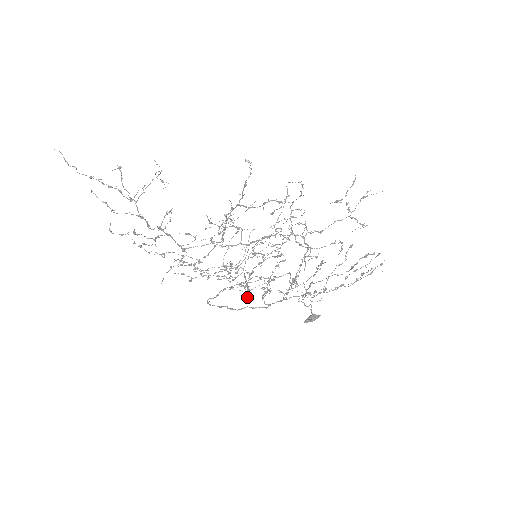
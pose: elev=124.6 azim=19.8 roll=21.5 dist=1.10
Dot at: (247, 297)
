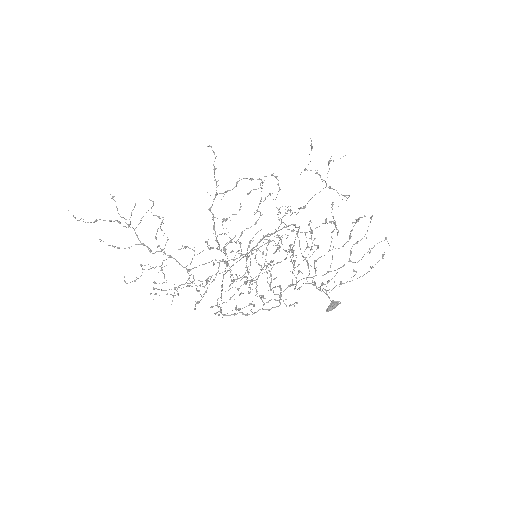
Dot at: occluded
